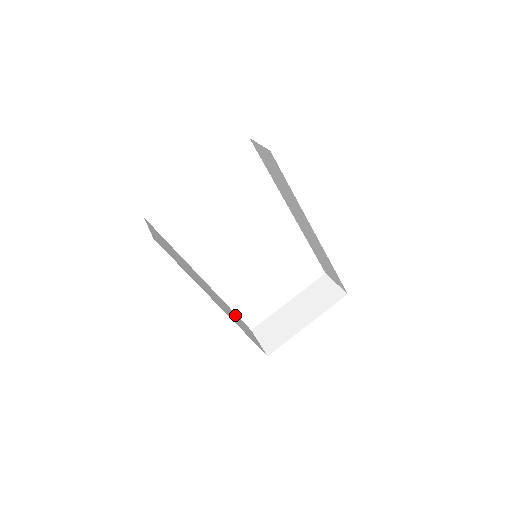
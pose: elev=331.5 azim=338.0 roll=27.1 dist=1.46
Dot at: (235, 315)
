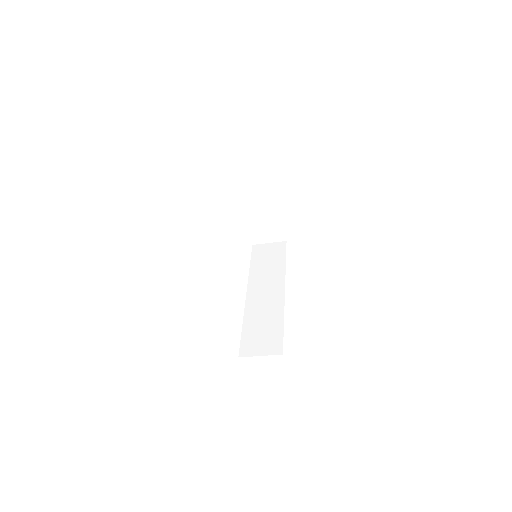
Dot at: occluded
